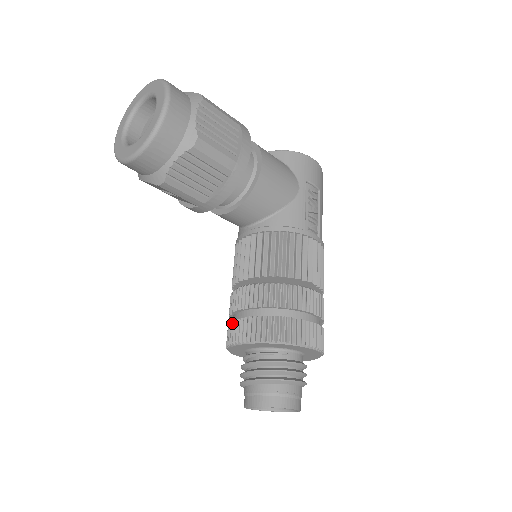
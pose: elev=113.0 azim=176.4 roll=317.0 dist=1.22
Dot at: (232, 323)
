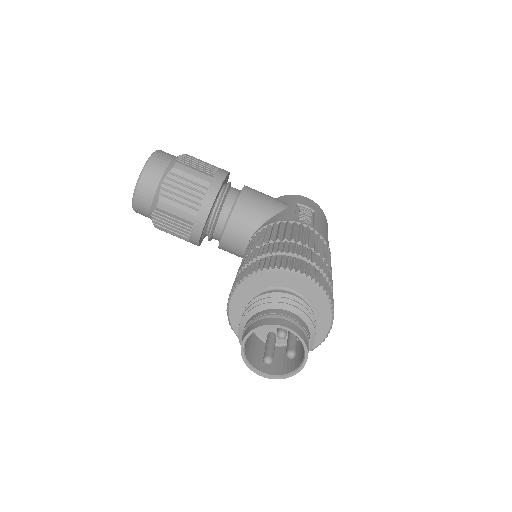
Dot at: occluded
